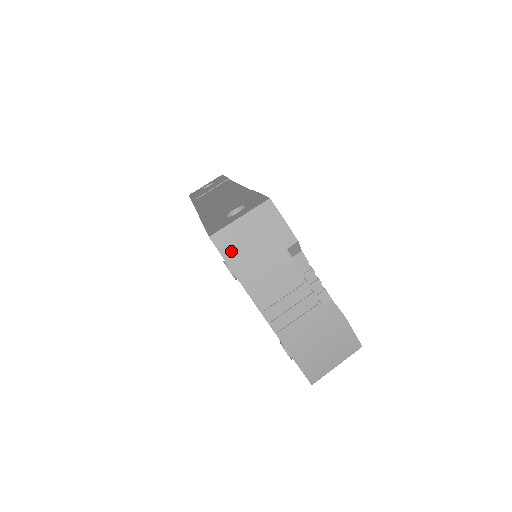
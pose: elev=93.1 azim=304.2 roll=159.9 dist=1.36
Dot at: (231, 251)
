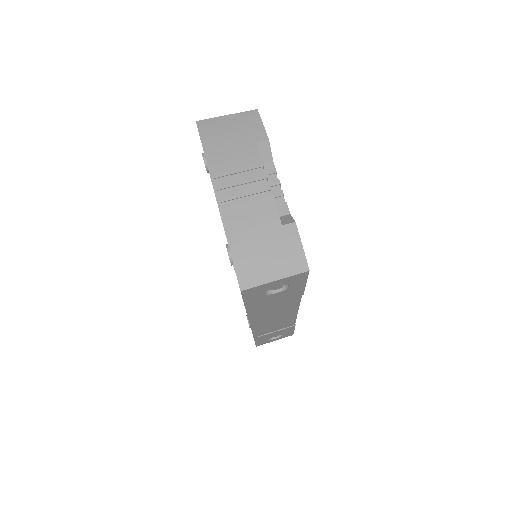
Dot at: (208, 133)
